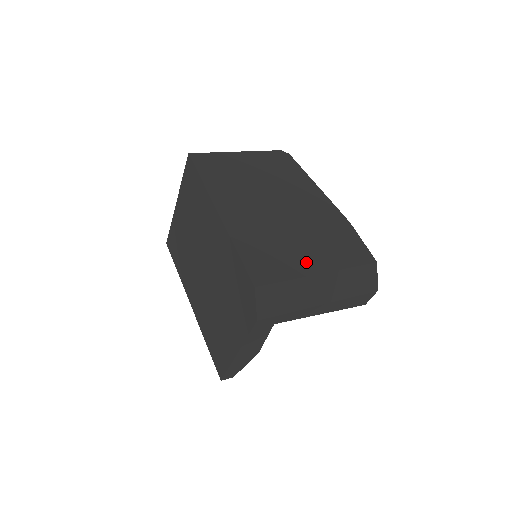
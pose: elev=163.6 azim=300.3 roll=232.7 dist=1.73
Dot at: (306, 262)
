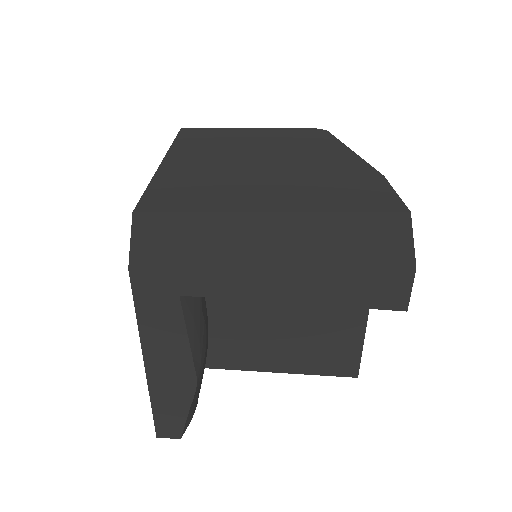
Dot at: (255, 200)
